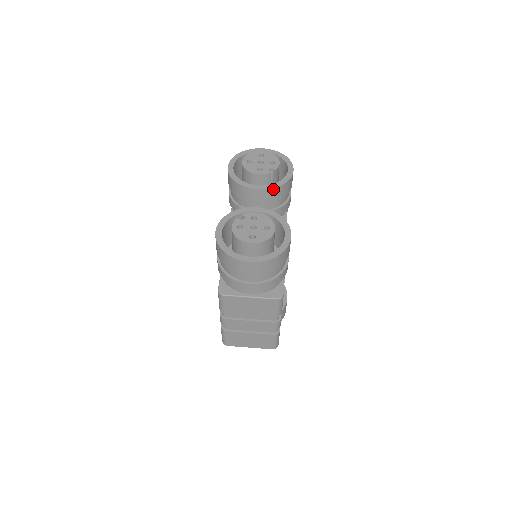
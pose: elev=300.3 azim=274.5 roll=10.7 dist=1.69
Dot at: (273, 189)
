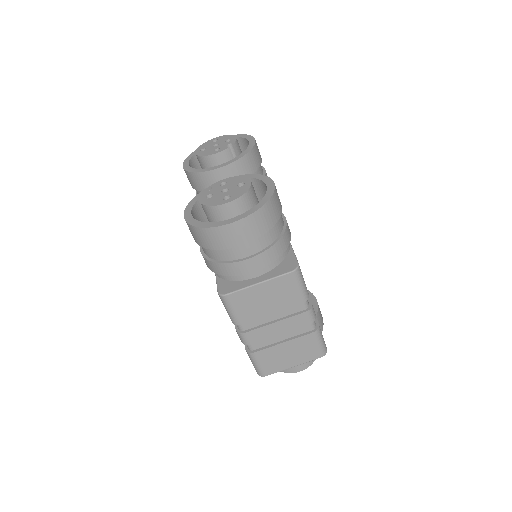
Dot at: (238, 161)
